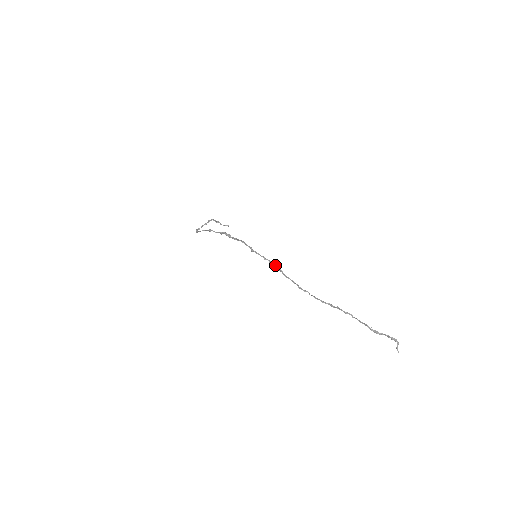
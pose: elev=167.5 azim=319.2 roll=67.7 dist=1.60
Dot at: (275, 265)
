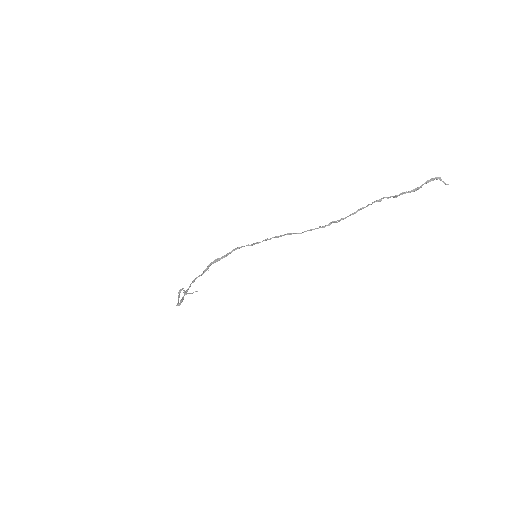
Dot at: (283, 235)
